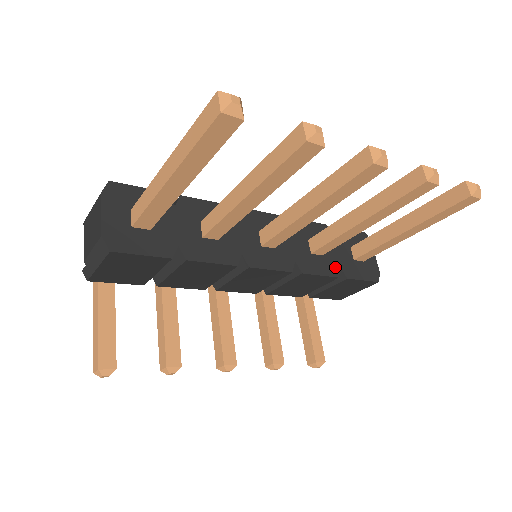
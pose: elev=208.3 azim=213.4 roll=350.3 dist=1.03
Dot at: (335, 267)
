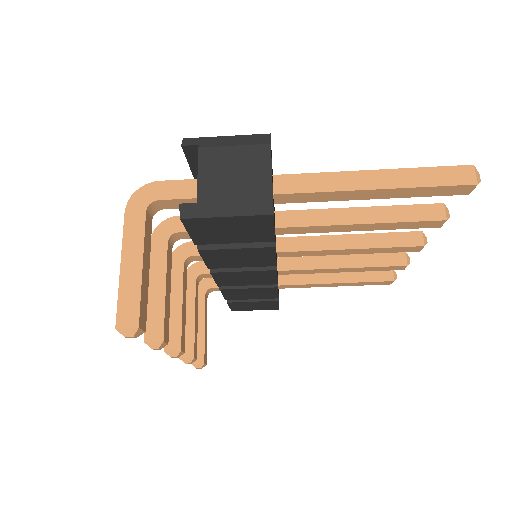
Dot at: occluded
